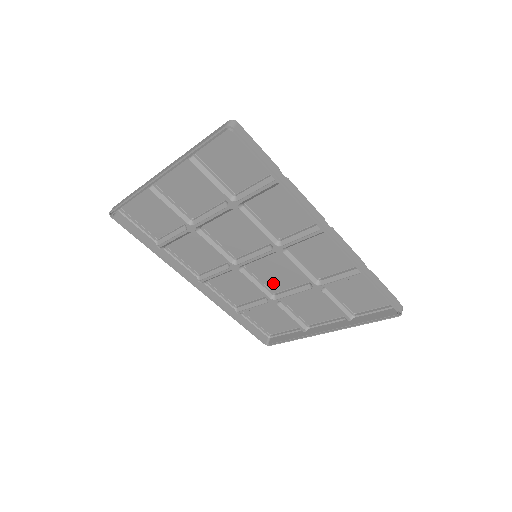
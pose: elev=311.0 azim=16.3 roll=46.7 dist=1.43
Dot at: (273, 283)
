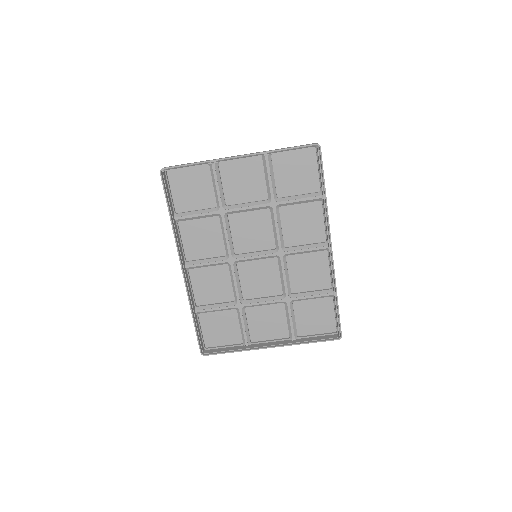
Dot at: (250, 288)
